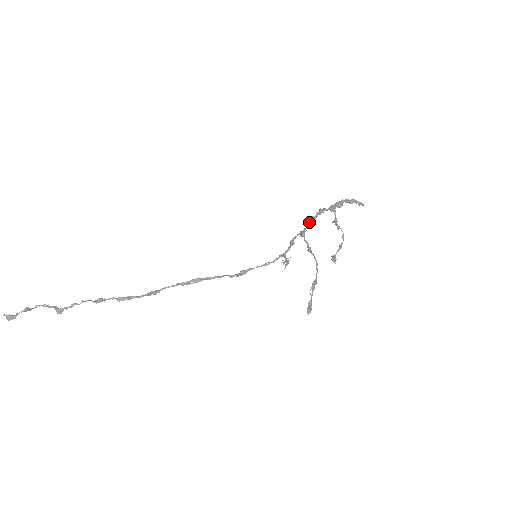
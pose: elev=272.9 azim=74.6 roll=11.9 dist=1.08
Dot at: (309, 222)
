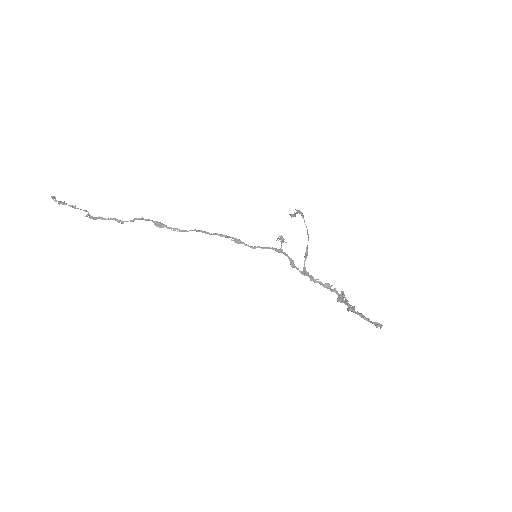
Dot at: (313, 279)
